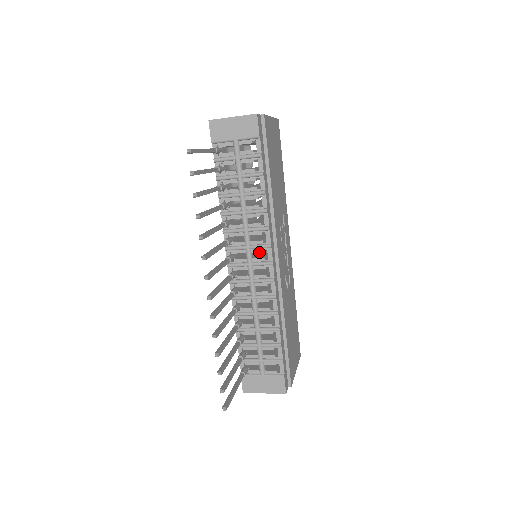
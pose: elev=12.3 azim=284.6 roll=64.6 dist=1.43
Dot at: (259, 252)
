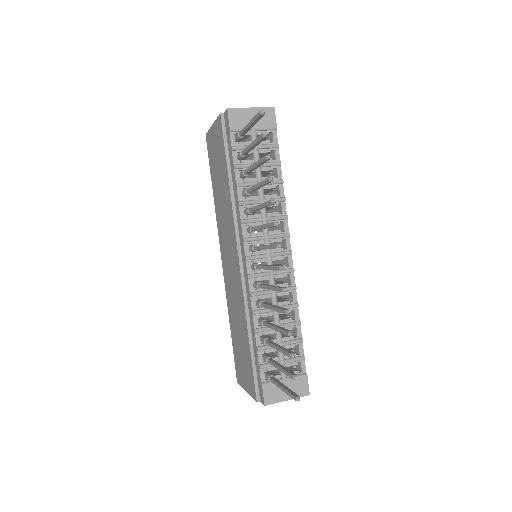
Dot at: occluded
